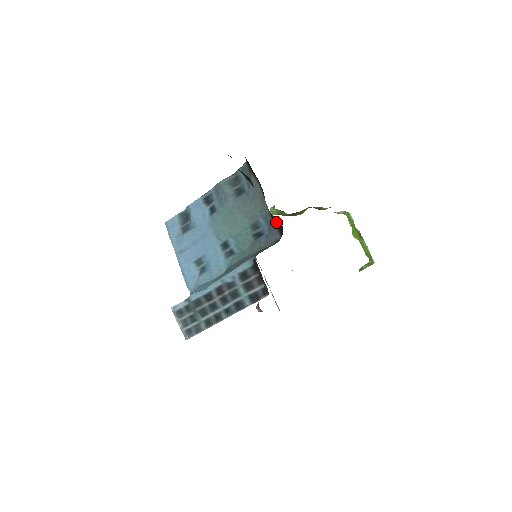
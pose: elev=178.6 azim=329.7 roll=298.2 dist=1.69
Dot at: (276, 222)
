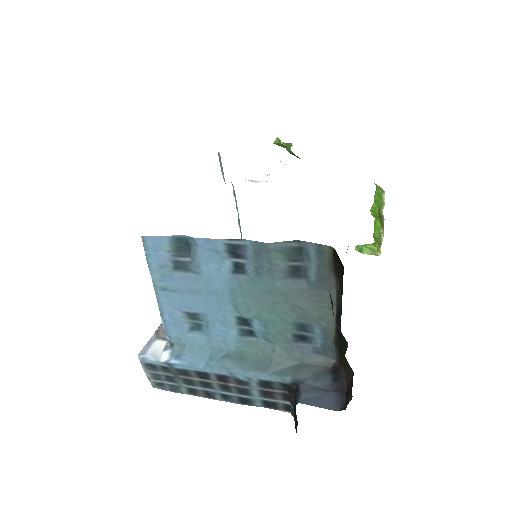
Dot at: occluded
